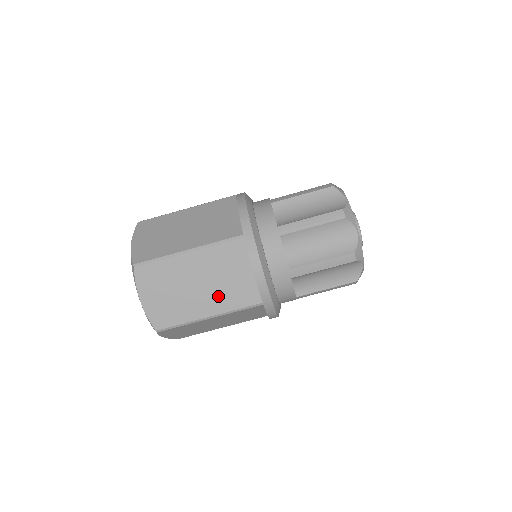
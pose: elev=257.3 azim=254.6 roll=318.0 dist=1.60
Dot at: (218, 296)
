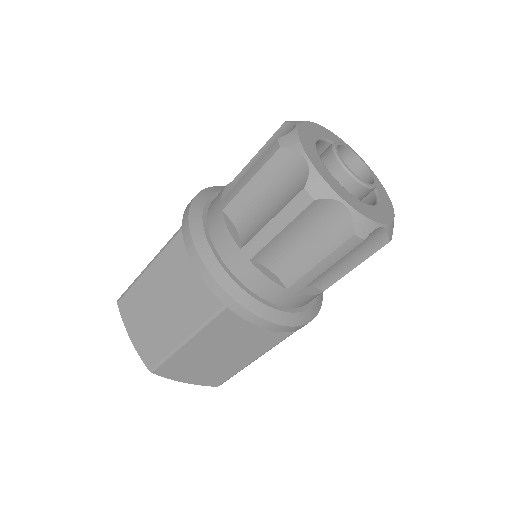
Dot at: (183, 311)
